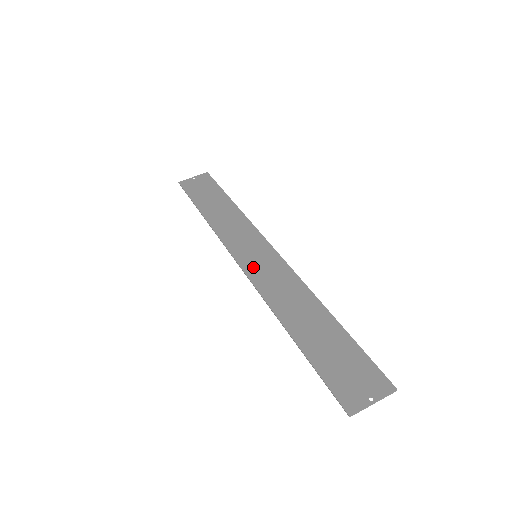
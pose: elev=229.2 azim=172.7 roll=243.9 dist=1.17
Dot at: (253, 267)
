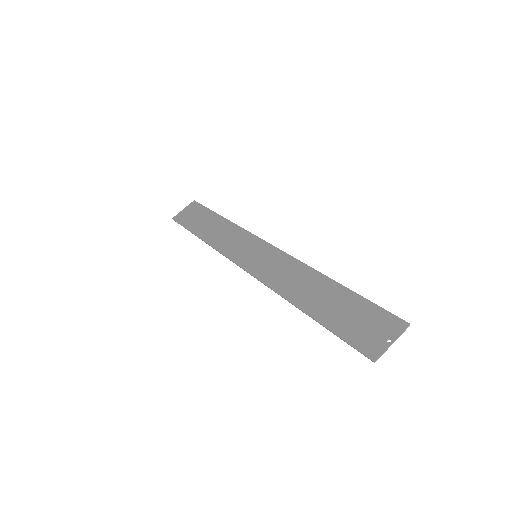
Dot at: (256, 266)
